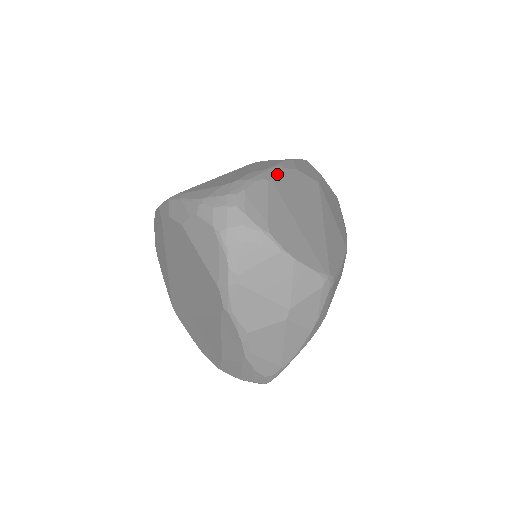
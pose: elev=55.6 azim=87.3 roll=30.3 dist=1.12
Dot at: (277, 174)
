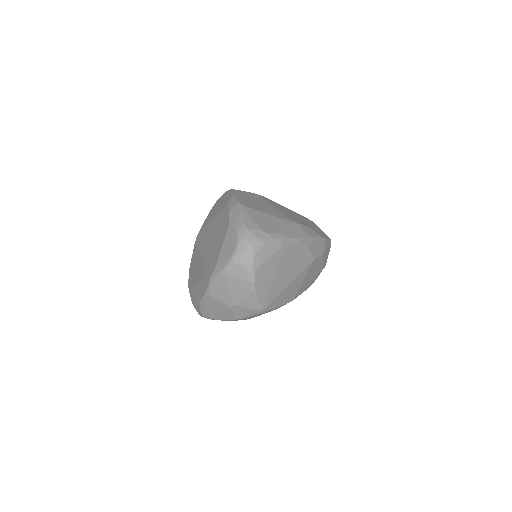
Dot at: (291, 245)
